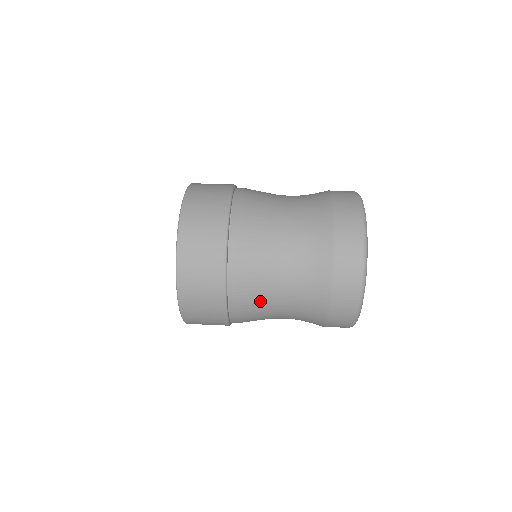
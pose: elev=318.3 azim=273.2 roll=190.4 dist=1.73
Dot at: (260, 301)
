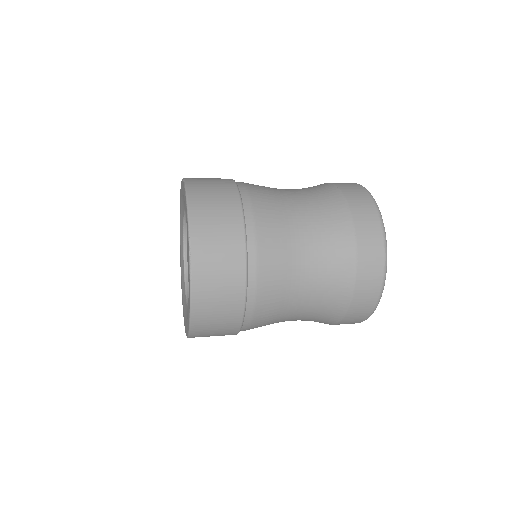
Dot at: (279, 224)
